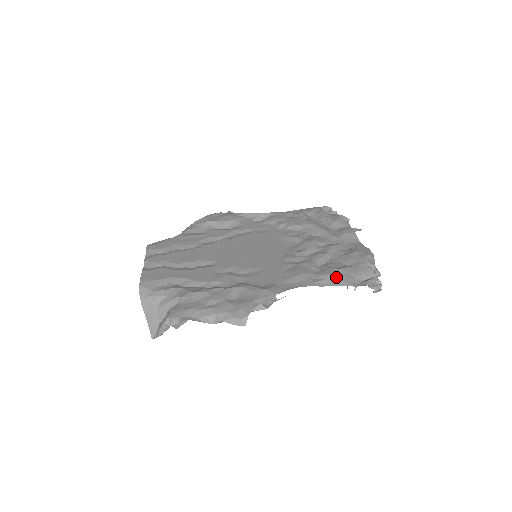
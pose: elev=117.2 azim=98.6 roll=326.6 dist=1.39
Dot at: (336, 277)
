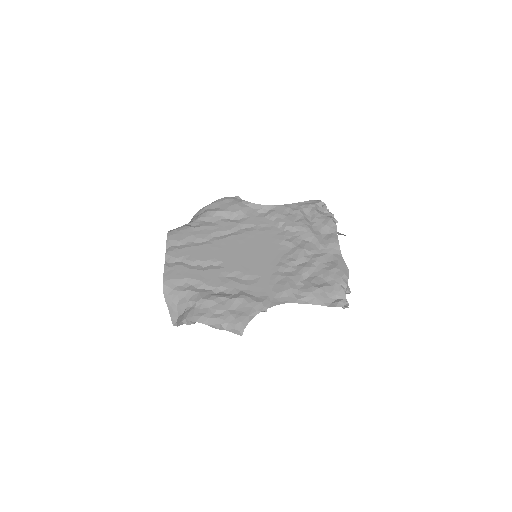
Dot at: (315, 296)
